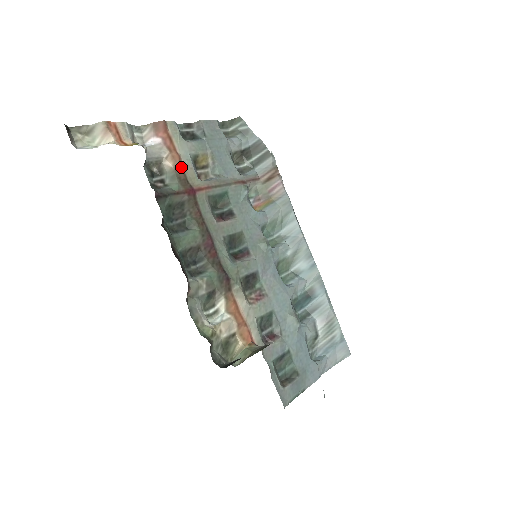
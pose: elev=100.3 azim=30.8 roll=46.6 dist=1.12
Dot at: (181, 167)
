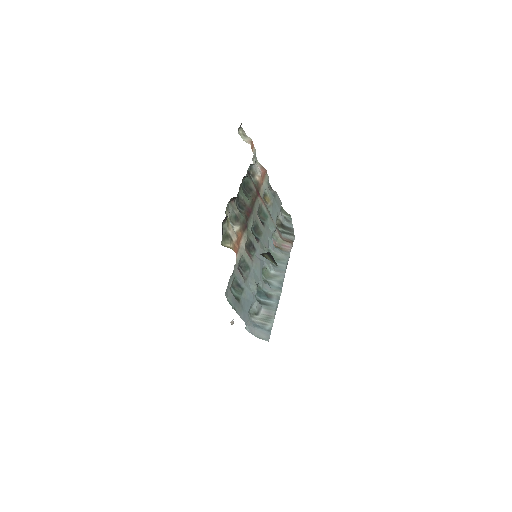
Dot at: (261, 185)
